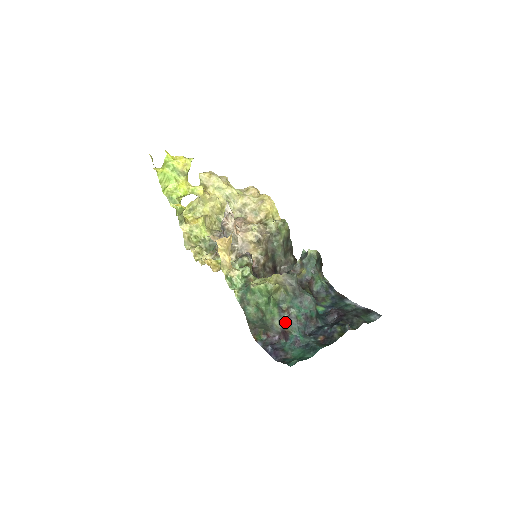
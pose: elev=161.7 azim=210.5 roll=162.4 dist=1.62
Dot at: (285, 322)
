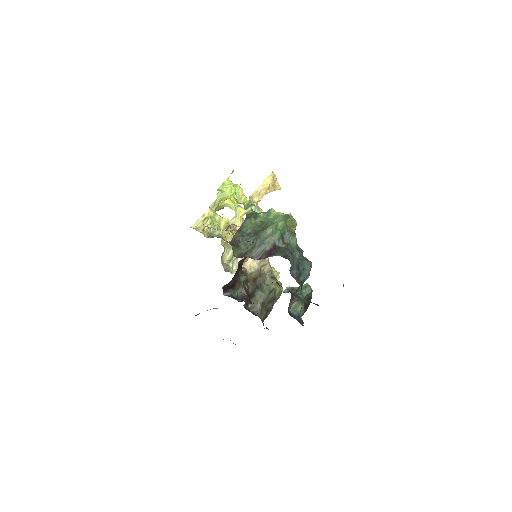
Dot at: (279, 246)
